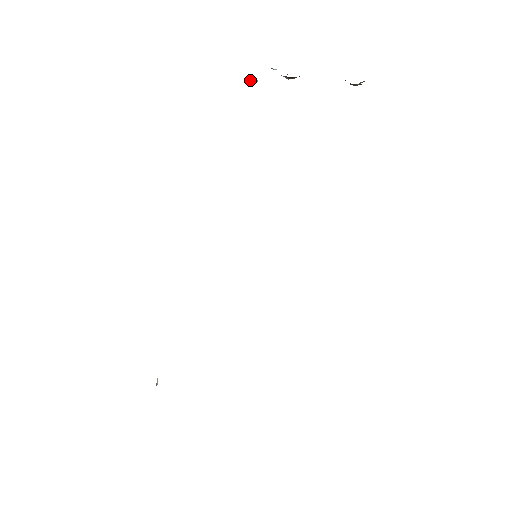
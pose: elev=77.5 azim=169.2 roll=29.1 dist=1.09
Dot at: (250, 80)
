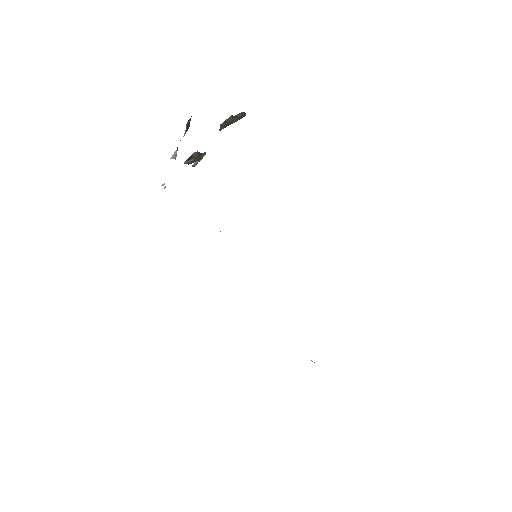
Dot at: (164, 188)
